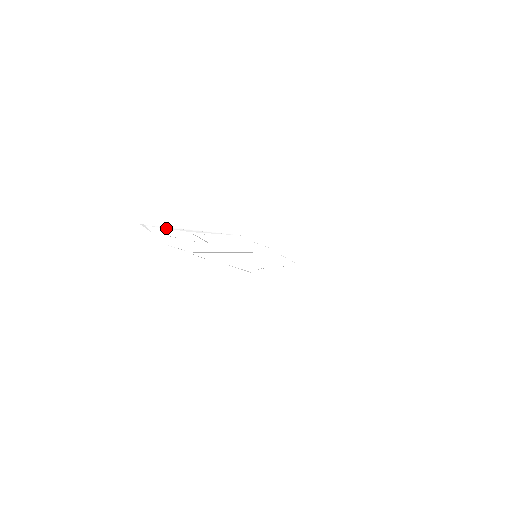
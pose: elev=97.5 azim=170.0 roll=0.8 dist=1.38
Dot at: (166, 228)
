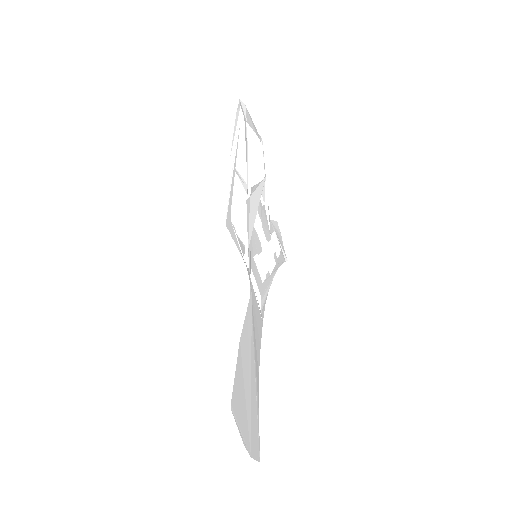
Dot at: (236, 130)
